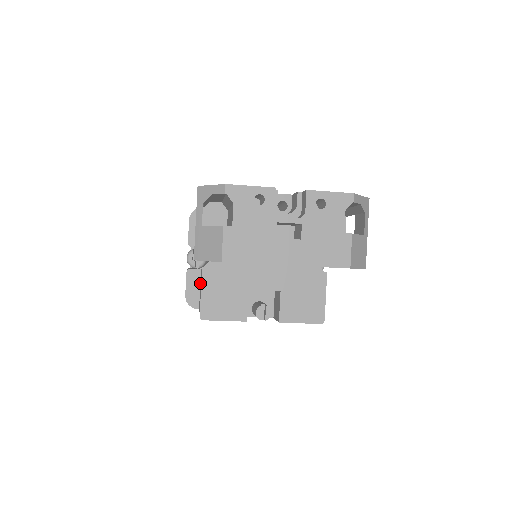
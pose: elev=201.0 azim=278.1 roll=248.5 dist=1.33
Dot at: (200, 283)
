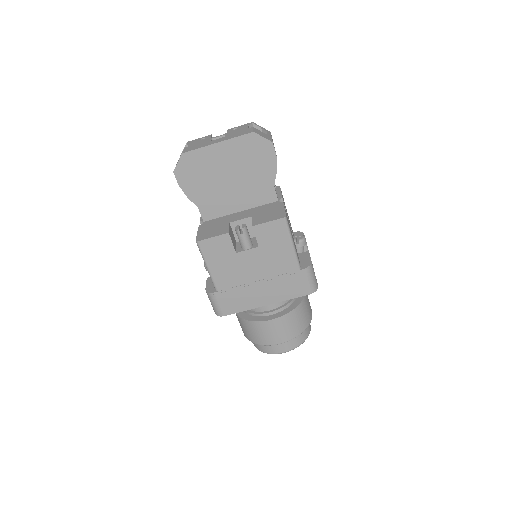
Dot at: occluded
